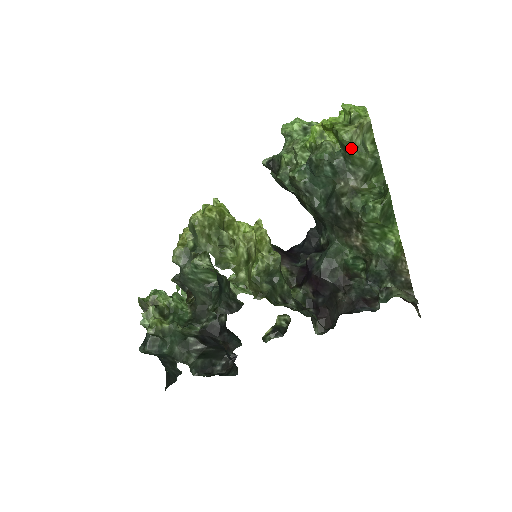
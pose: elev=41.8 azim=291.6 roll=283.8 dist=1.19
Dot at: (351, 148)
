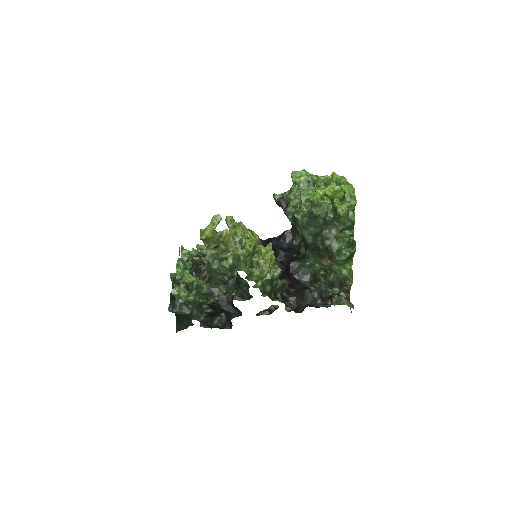
Dot at: (341, 217)
